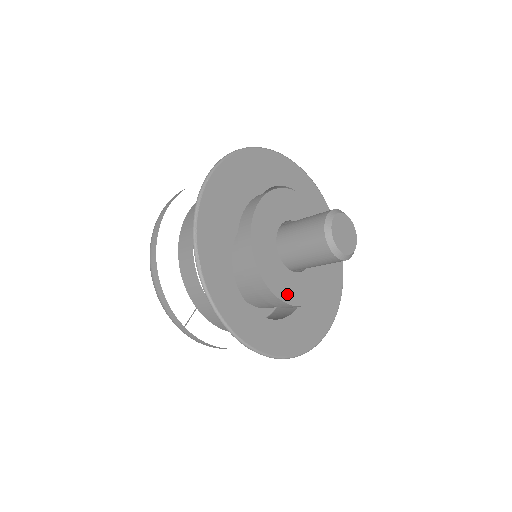
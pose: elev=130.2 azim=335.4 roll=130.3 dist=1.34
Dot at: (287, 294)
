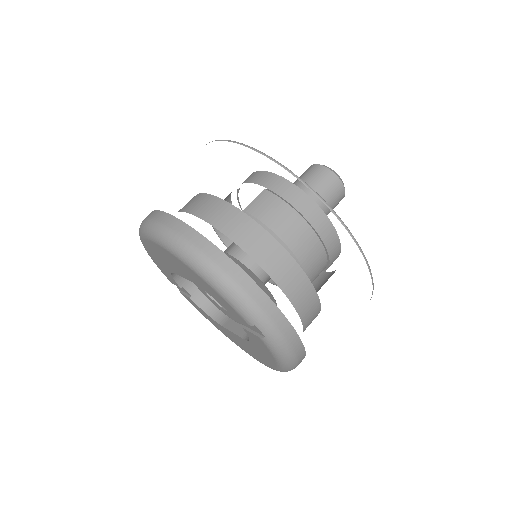
Dot at: occluded
